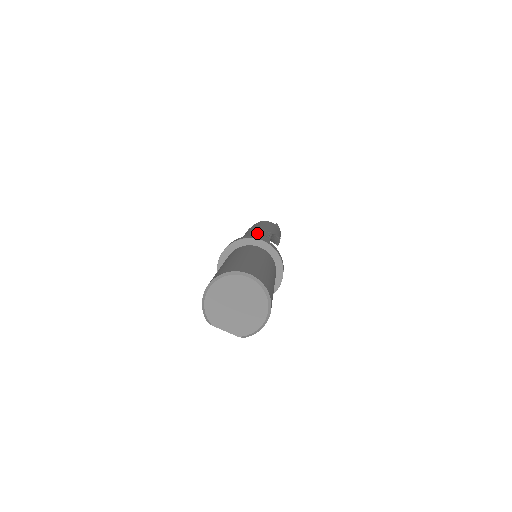
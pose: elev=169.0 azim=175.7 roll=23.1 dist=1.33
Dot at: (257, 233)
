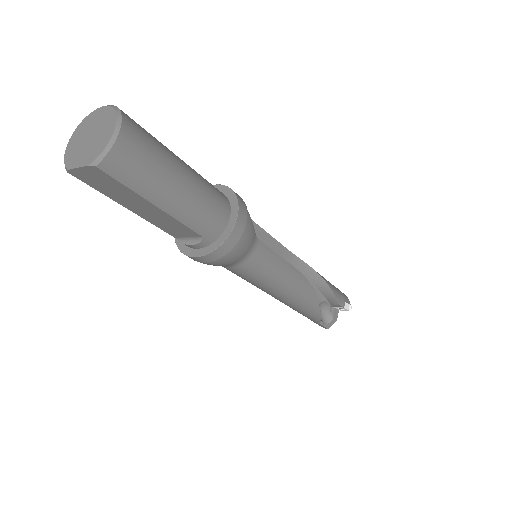
Dot at: occluded
